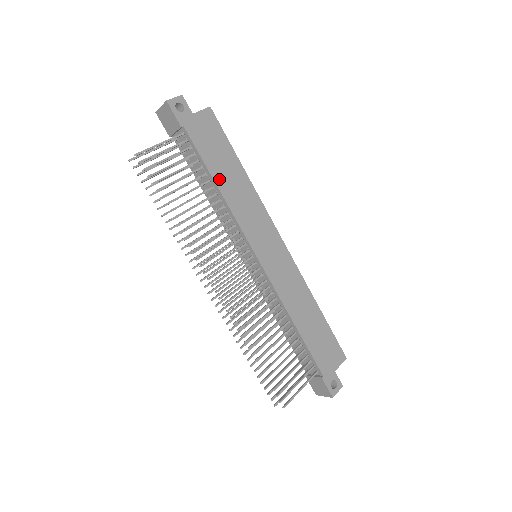
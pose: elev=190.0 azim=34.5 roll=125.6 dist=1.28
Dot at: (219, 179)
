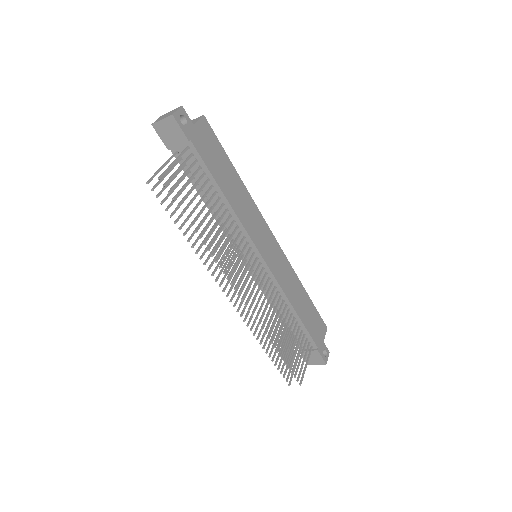
Dot at: (225, 189)
